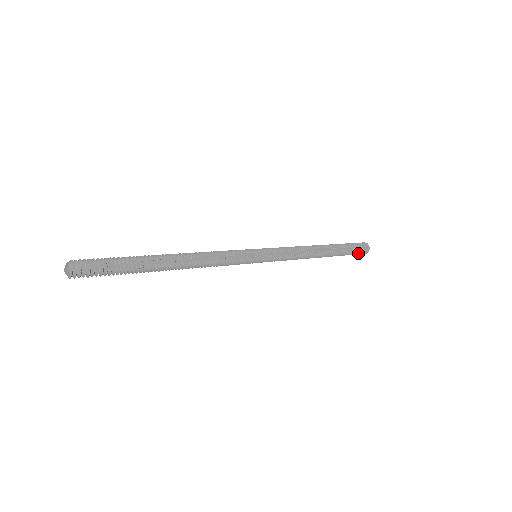
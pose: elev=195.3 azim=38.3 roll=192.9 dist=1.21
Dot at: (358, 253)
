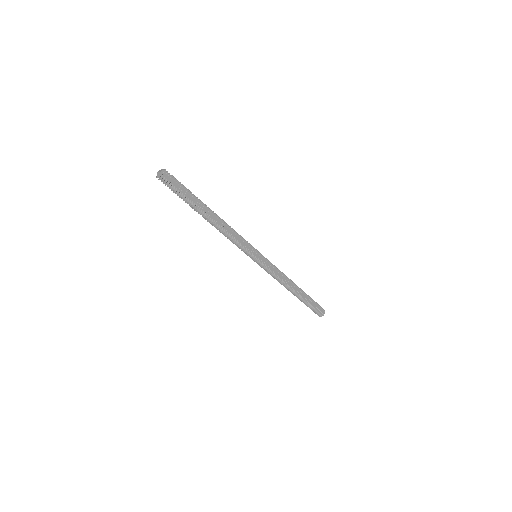
Dot at: (315, 311)
